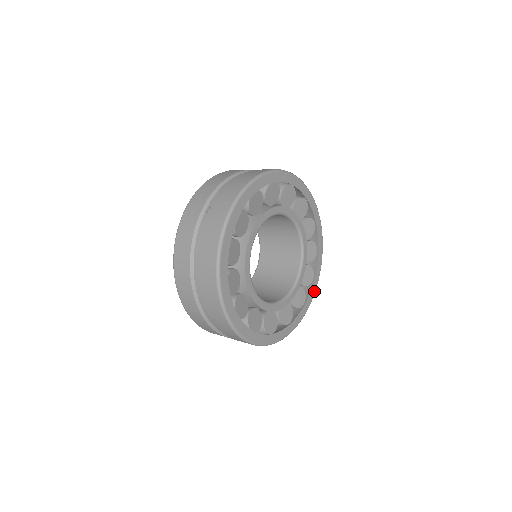
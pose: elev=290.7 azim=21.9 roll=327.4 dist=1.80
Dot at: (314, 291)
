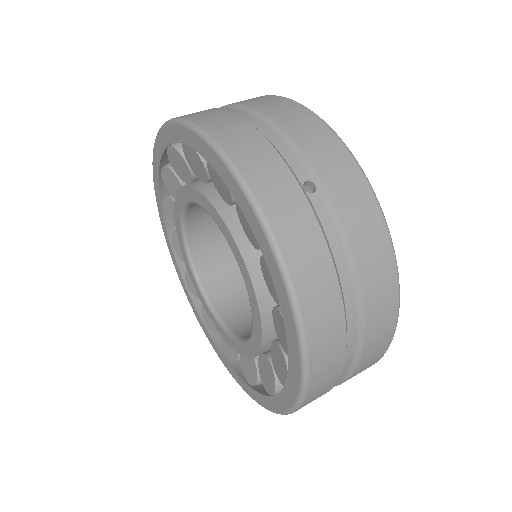
Dot at: occluded
